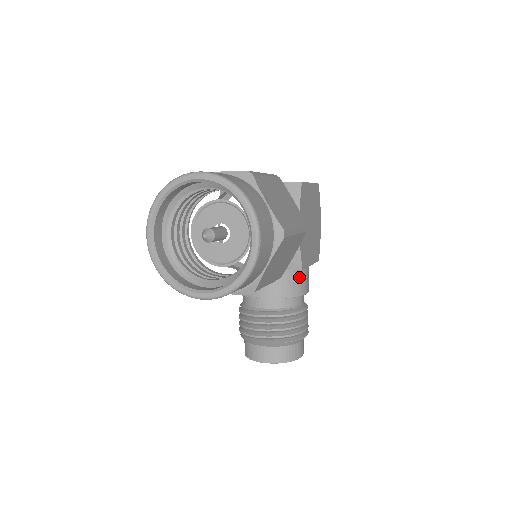
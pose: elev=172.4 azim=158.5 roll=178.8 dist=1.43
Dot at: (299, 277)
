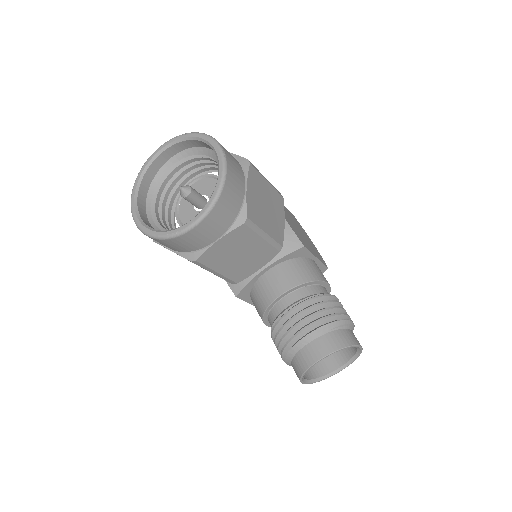
Dot at: (309, 265)
